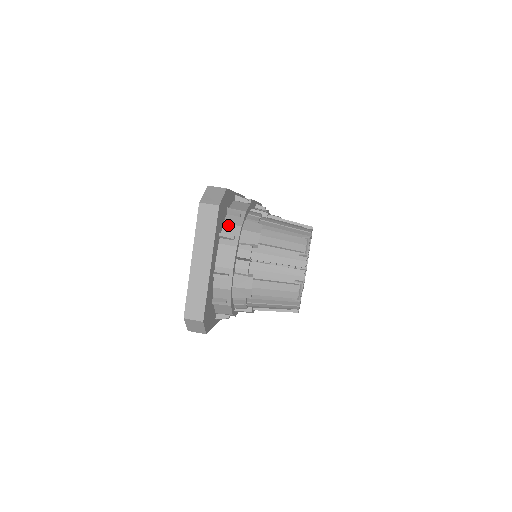
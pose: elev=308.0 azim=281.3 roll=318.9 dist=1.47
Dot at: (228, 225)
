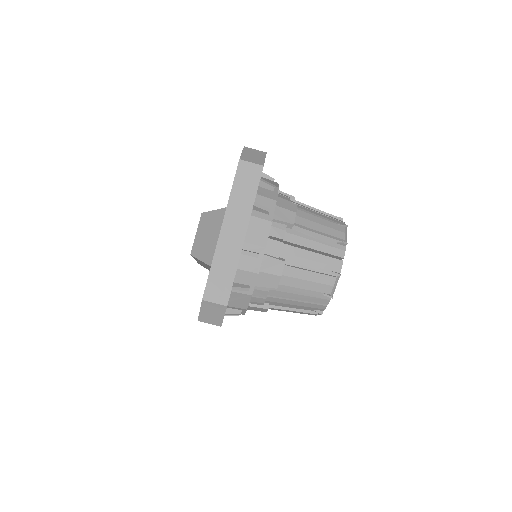
Dot at: (261, 197)
